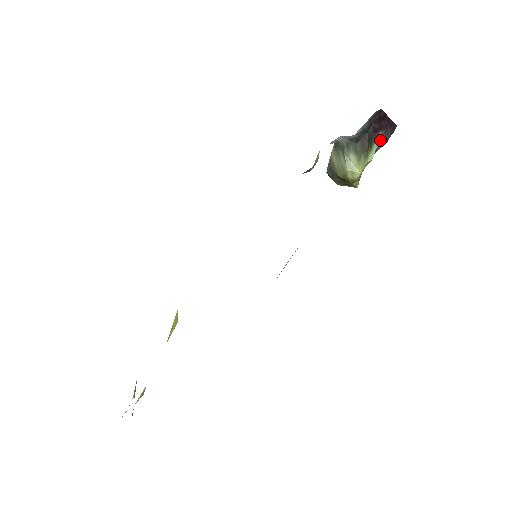
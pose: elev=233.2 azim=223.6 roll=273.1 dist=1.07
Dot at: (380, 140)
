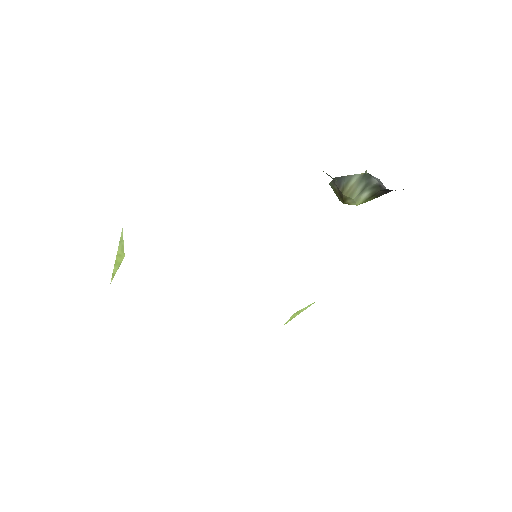
Dot at: occluded
